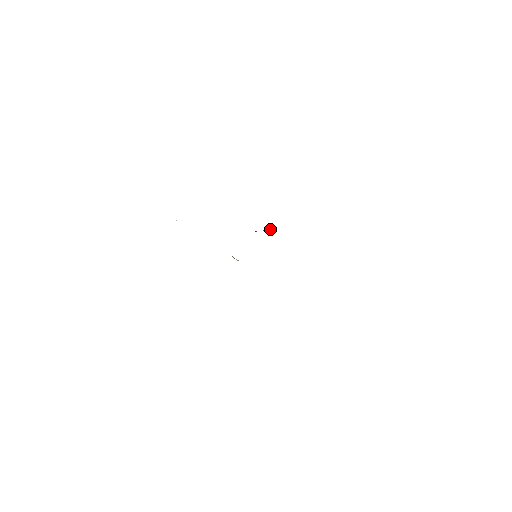
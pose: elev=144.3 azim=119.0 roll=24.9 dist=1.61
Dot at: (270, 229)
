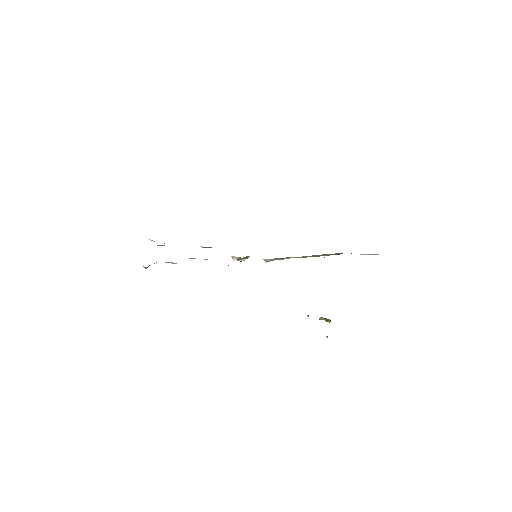
Dot at: (329, 320)
